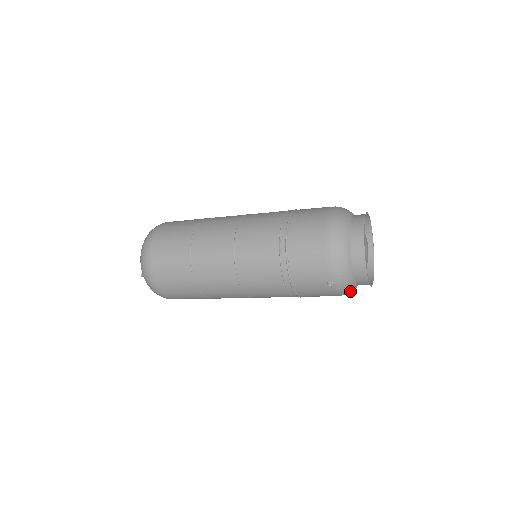
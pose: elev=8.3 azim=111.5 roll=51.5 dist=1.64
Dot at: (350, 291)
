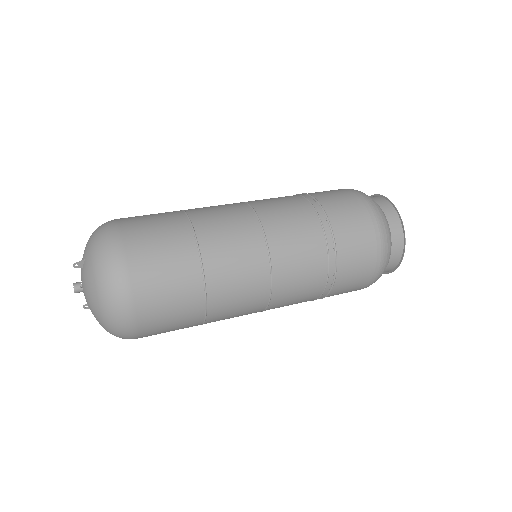
Dot at: occluded
